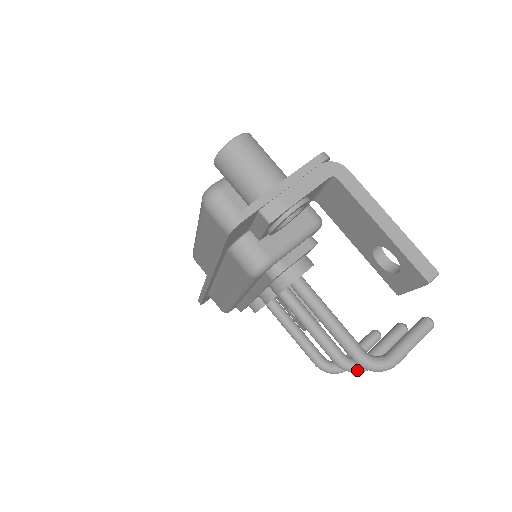
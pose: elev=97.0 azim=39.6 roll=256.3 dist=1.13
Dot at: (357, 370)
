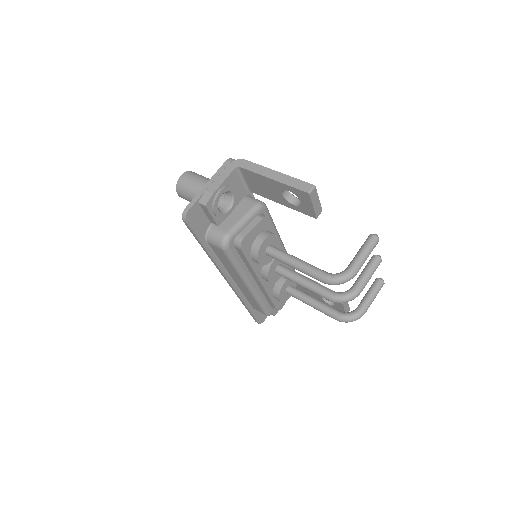
Dot at: (346, 298)
